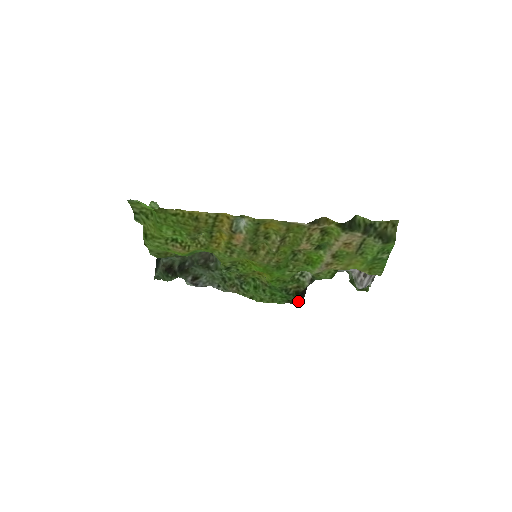
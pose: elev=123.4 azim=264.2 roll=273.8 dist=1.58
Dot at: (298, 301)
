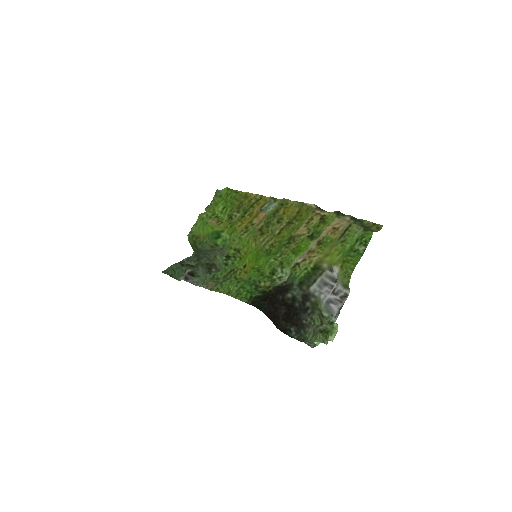
Dot at: (258, 303)
